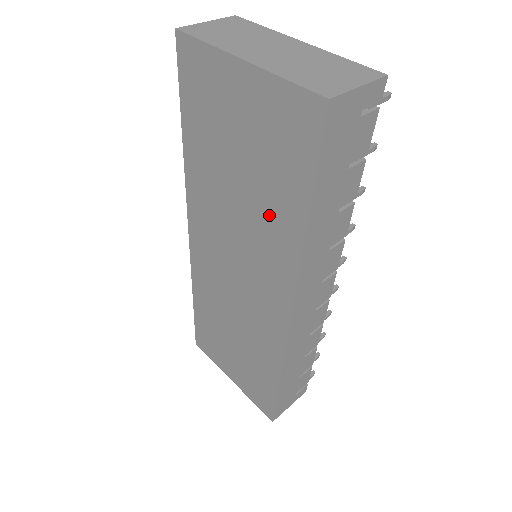
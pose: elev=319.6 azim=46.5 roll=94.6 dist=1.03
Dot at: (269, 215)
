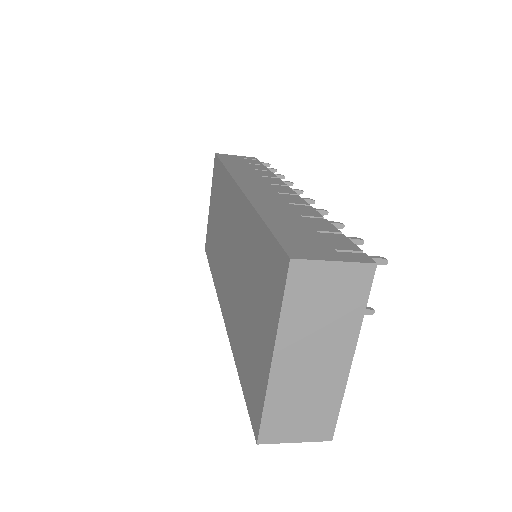
Dot at: (222, 197)
